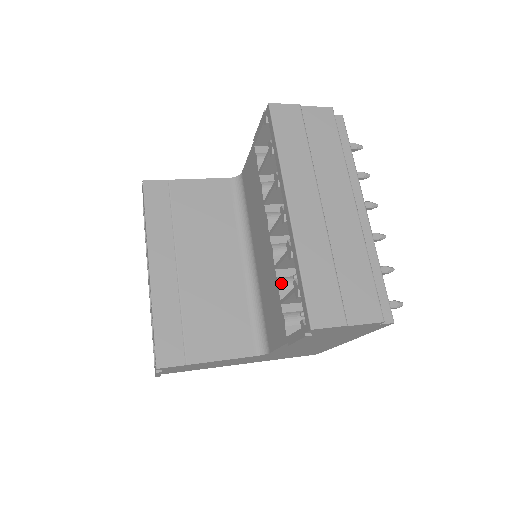
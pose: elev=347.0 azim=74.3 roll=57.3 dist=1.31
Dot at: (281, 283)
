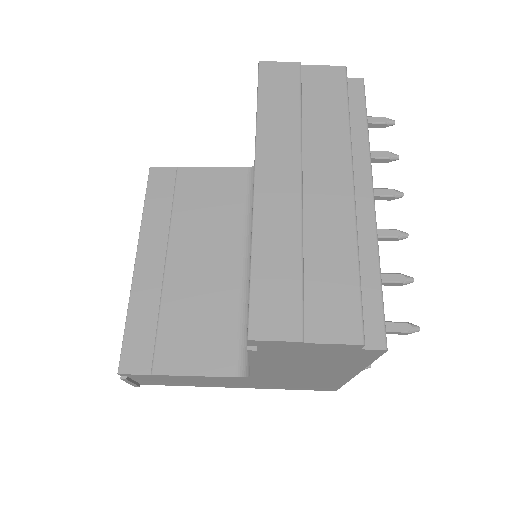
Dot at: occluded
